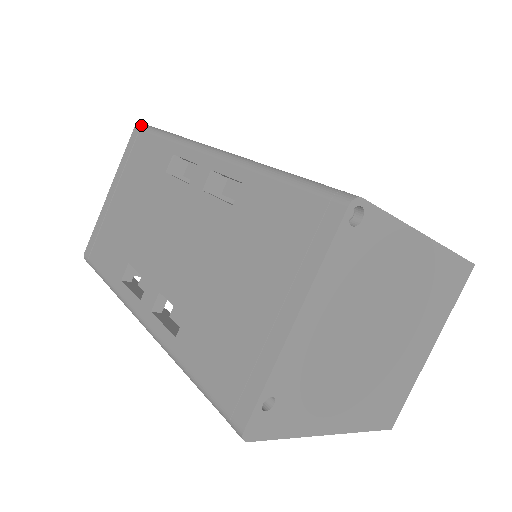
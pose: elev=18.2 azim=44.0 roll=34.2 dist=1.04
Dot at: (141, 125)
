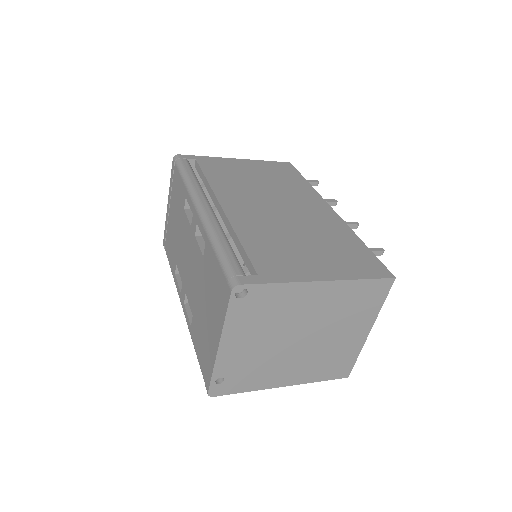
Dot at: (175, 159)
